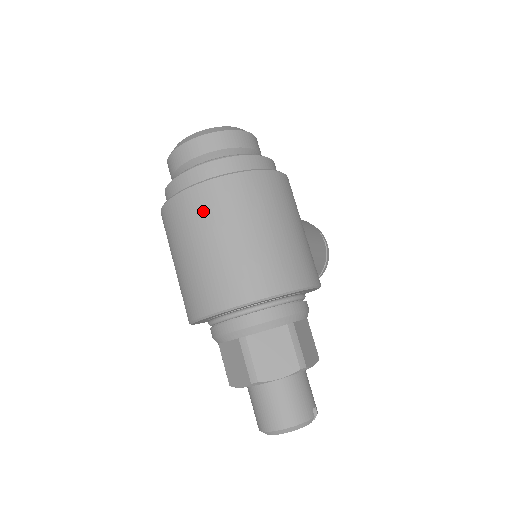
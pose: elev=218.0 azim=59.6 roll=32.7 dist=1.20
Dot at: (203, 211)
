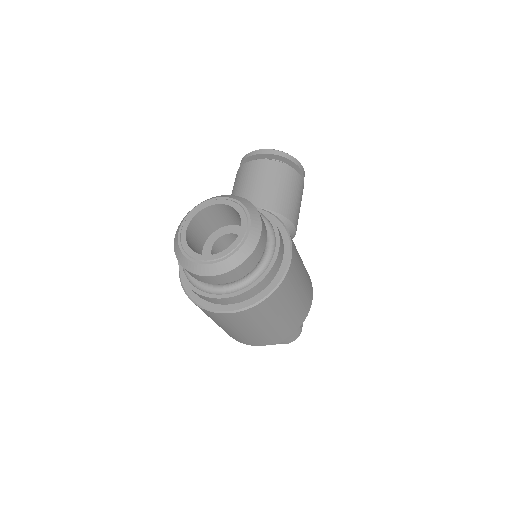
Dot at: (235, 322)
